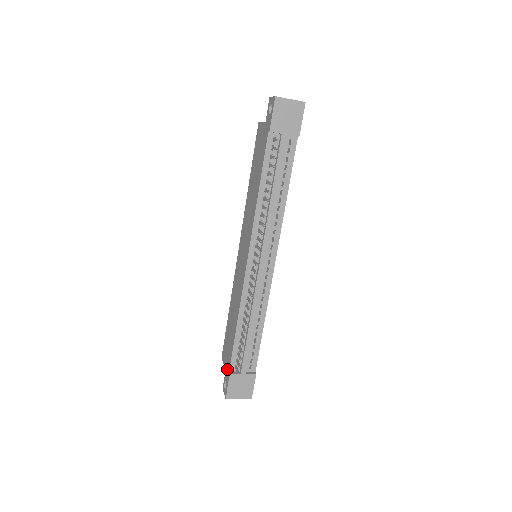
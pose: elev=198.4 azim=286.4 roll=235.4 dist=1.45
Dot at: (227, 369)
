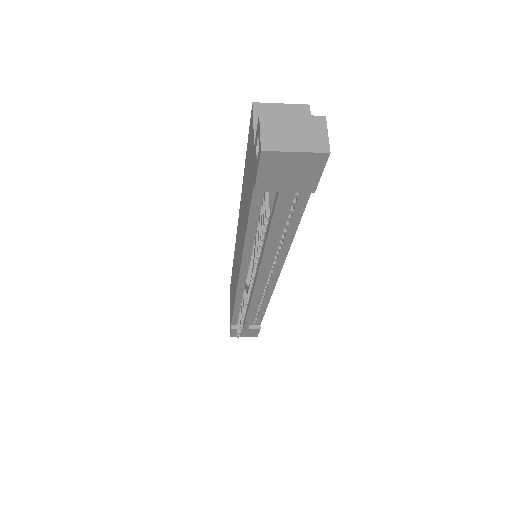
Dot at: occluded
